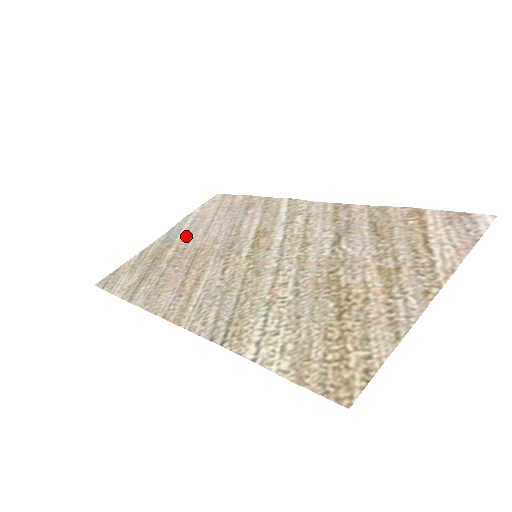
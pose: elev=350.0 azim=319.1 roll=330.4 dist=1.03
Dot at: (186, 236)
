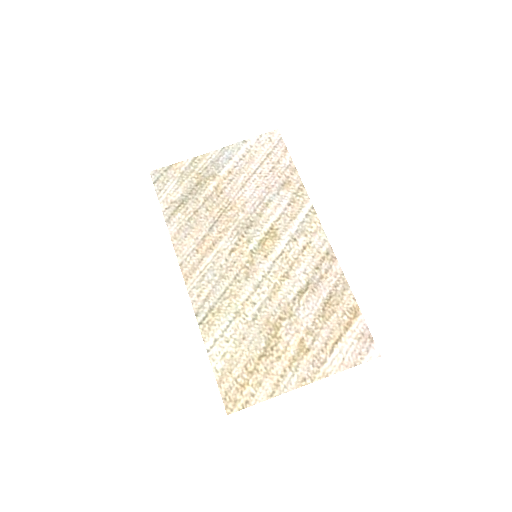
Dot at: (230, 175)
